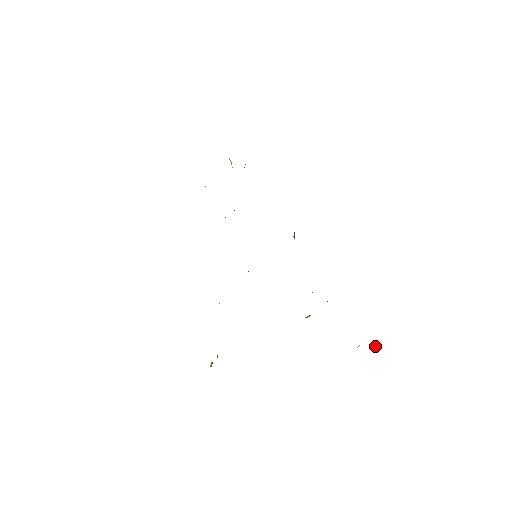
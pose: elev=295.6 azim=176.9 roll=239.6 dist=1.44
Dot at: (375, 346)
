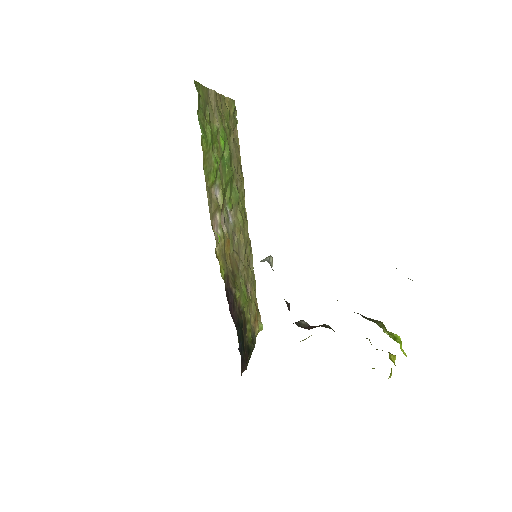
Dot at: (388, 378)
